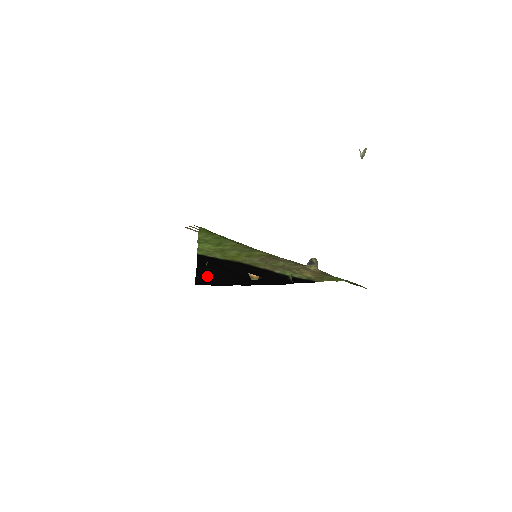
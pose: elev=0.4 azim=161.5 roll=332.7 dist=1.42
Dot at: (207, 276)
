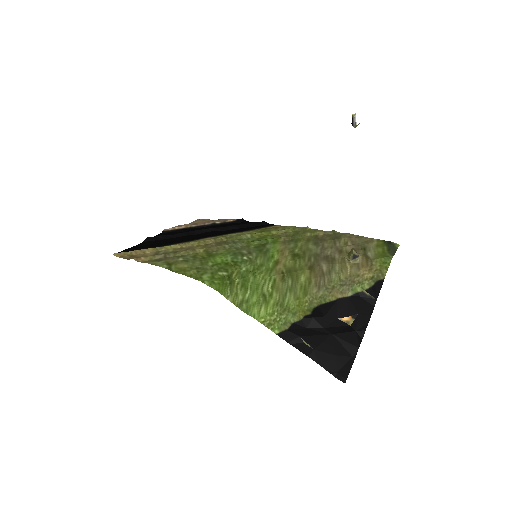
Dot at: (332, 361)
